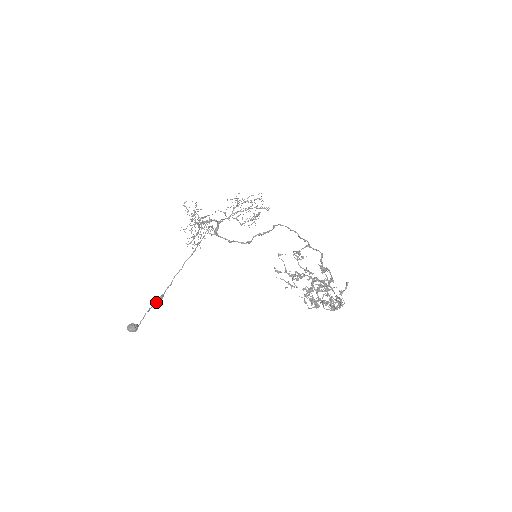
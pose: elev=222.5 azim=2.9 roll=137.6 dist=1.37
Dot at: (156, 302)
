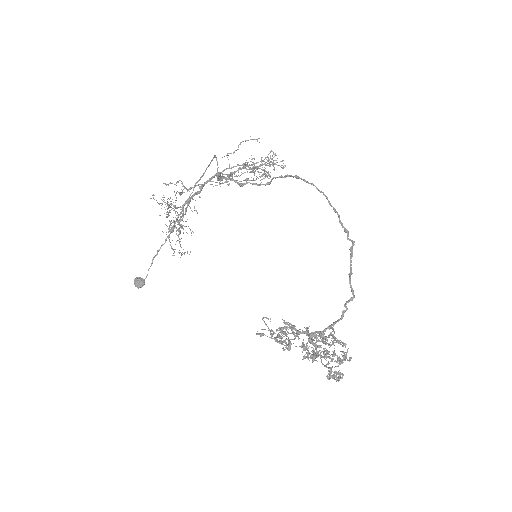
Dot at: (165, 241)
